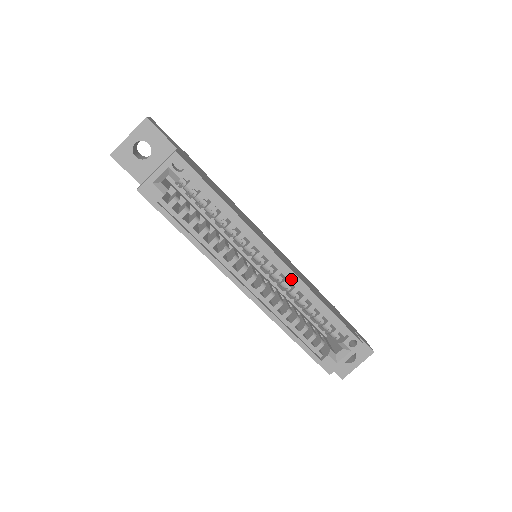
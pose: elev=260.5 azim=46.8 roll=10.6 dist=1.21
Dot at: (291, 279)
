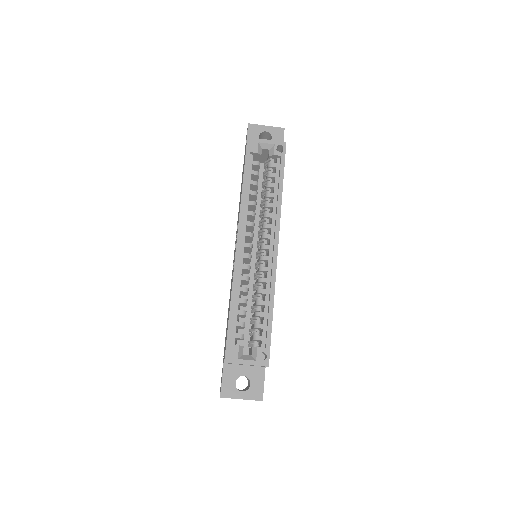
Dot at: (270, 270)
